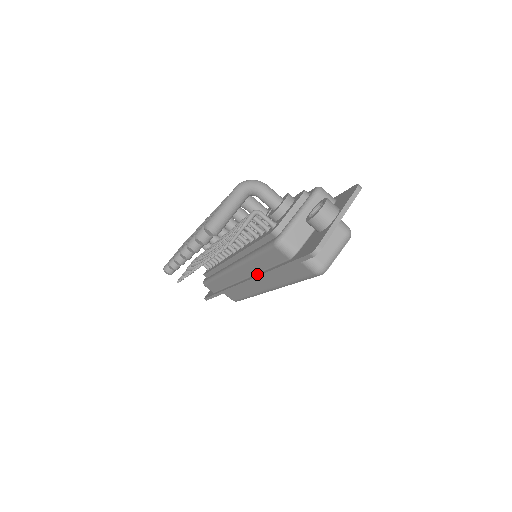
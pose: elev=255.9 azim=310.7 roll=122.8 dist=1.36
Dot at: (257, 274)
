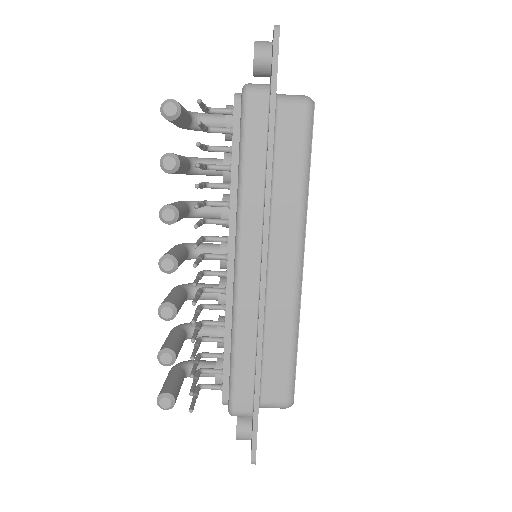
Dot at: (264, 202)
